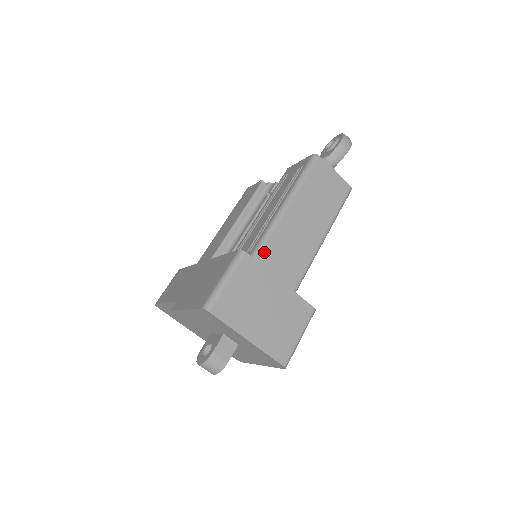
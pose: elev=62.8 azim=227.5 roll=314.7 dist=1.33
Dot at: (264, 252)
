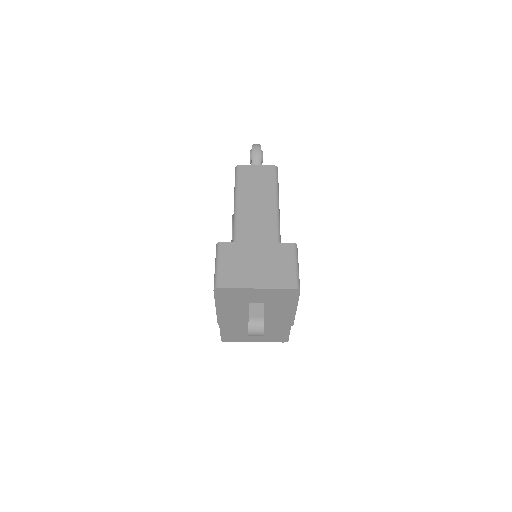
Dot at: (239, 238)
